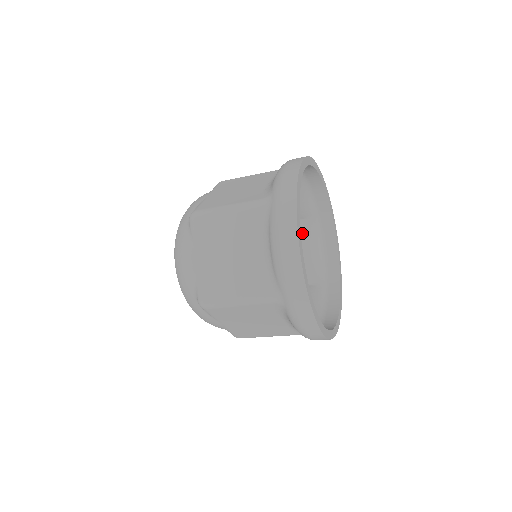
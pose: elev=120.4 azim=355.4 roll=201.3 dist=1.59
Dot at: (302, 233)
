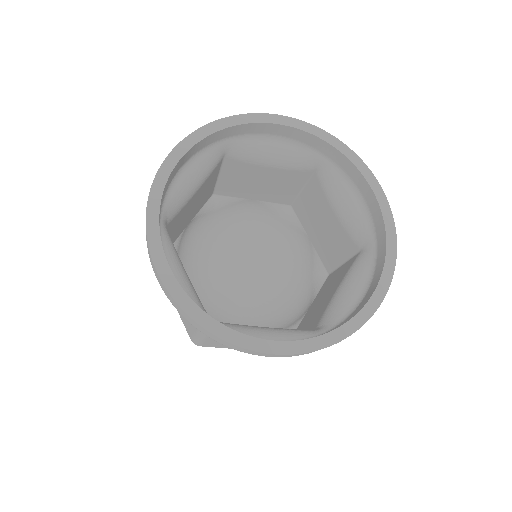
Dot at: (242, 162)
